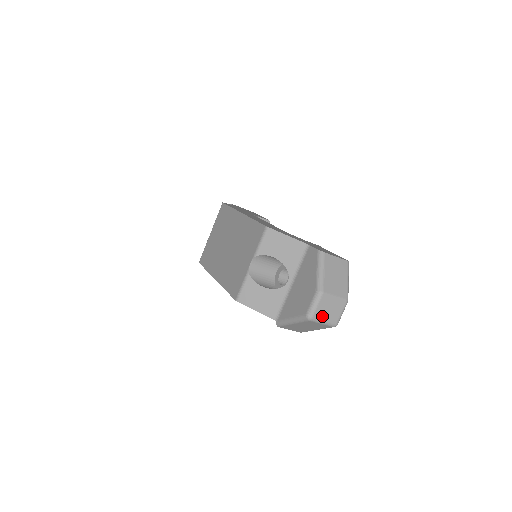
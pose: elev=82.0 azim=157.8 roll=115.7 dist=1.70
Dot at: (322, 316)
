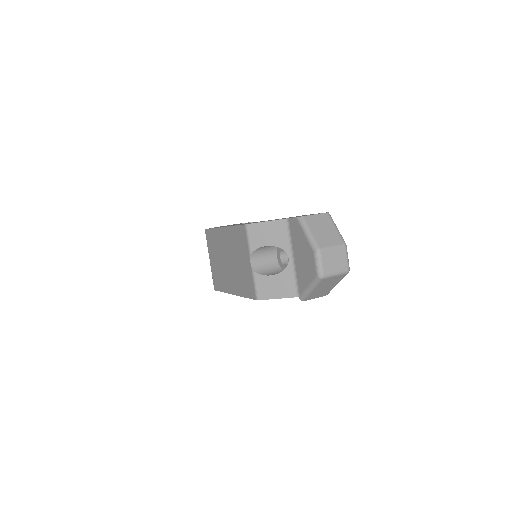
Dot at: (331, 269)
